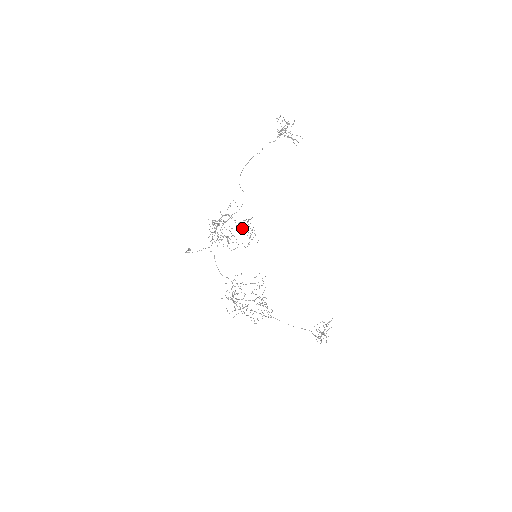
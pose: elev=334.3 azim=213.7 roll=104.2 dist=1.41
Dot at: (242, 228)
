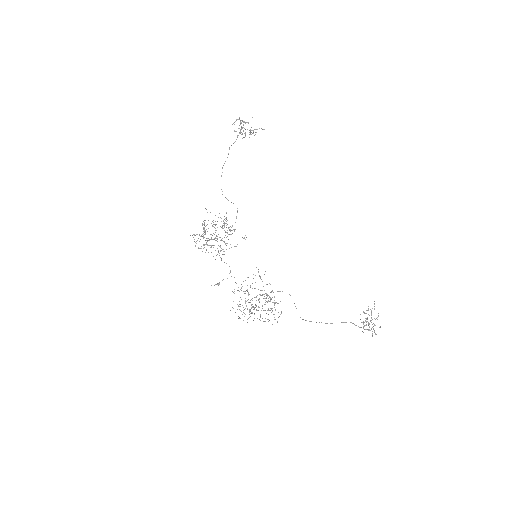
Dot at: (221, 227)
